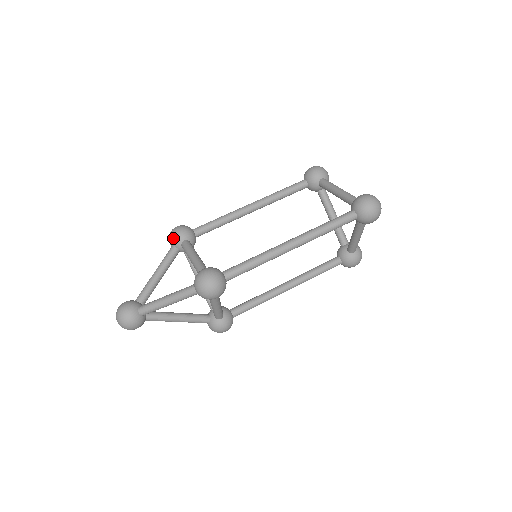
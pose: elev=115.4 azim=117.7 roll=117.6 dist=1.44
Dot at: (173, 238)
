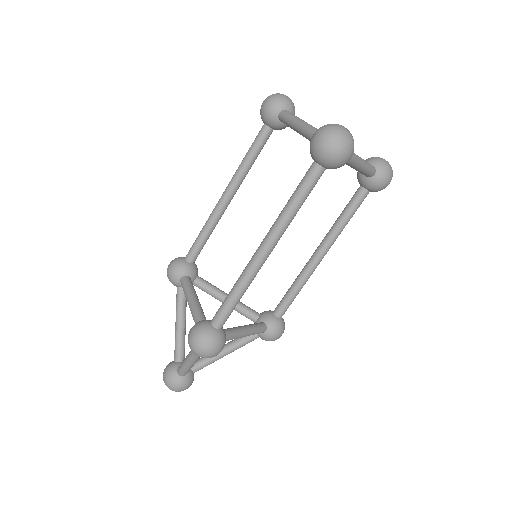
Dot at: (170, 281)
